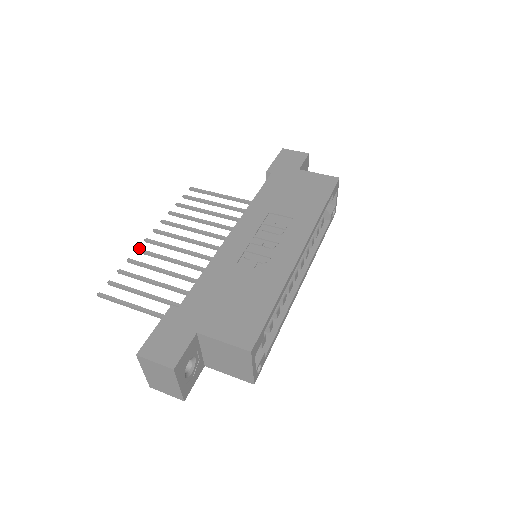
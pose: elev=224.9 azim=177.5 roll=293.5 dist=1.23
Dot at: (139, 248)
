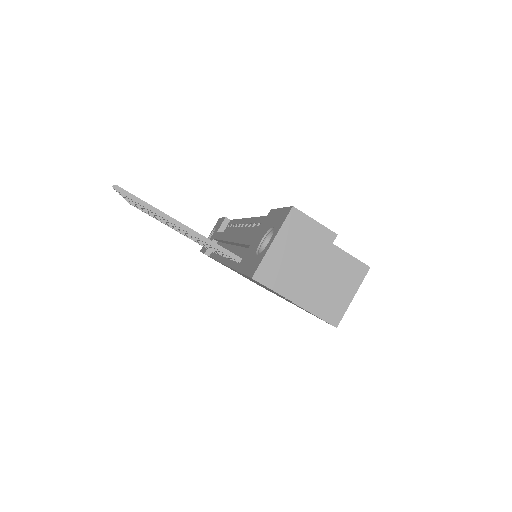
Dot at: occluded
